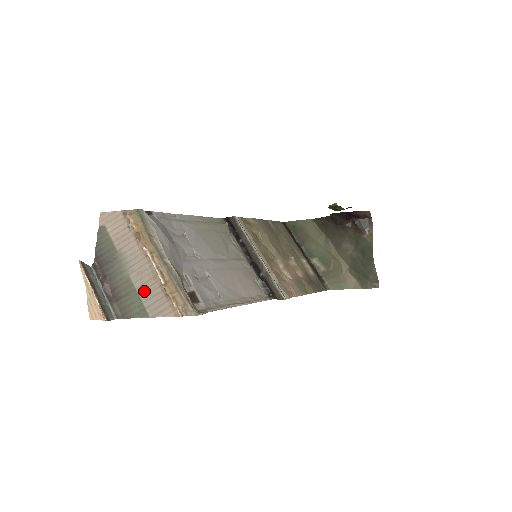
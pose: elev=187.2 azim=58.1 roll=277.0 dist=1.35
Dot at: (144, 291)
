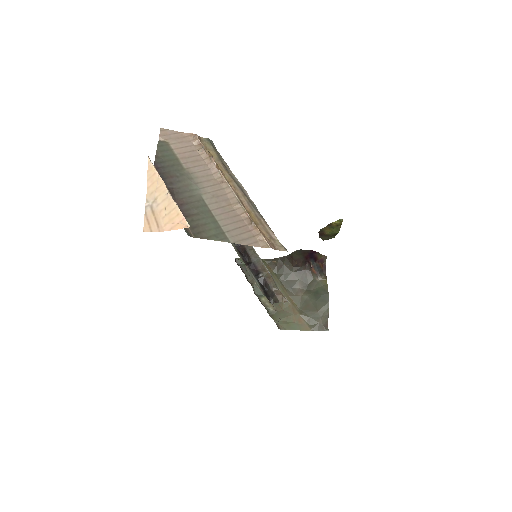
Dot at: (222, 215)
